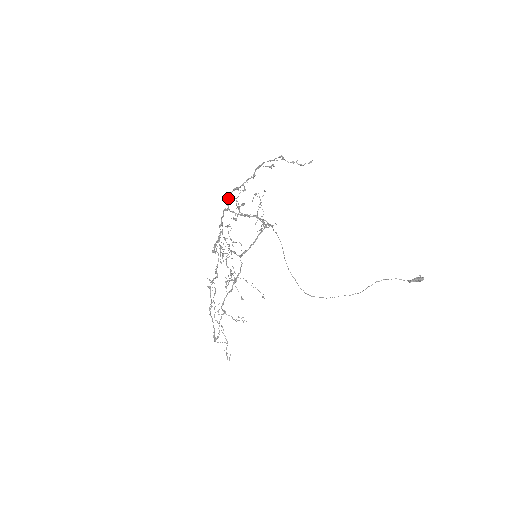
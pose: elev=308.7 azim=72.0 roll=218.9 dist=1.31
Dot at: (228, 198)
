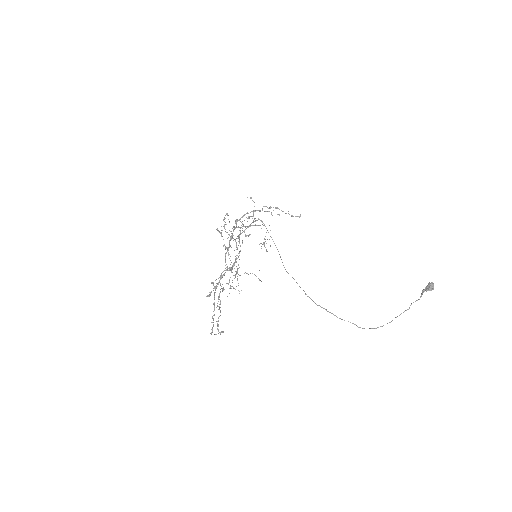
Dot at: (236, 221)
